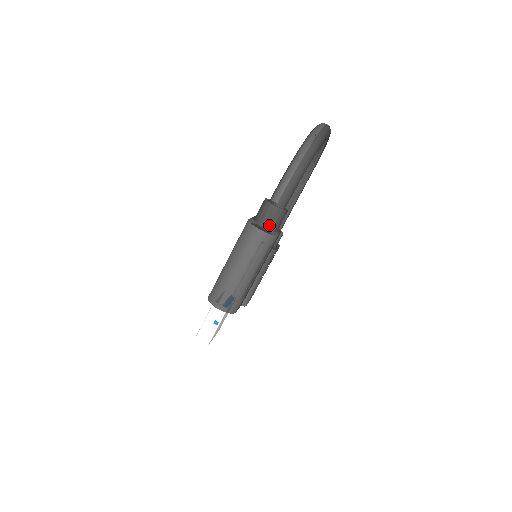
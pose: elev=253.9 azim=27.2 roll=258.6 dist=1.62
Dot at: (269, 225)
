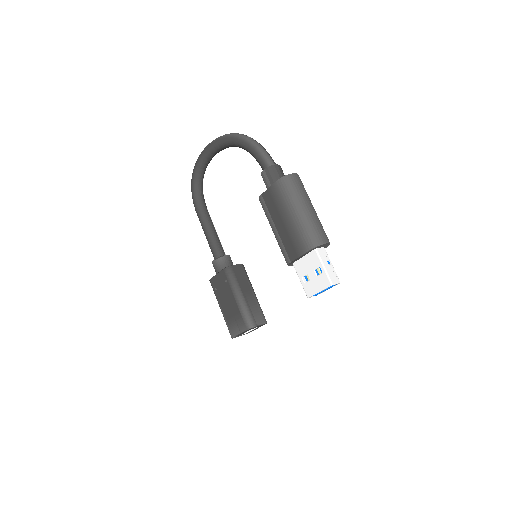
Dot at: occluded
